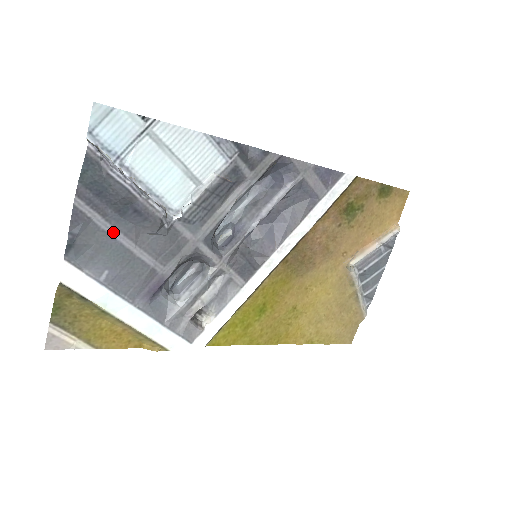
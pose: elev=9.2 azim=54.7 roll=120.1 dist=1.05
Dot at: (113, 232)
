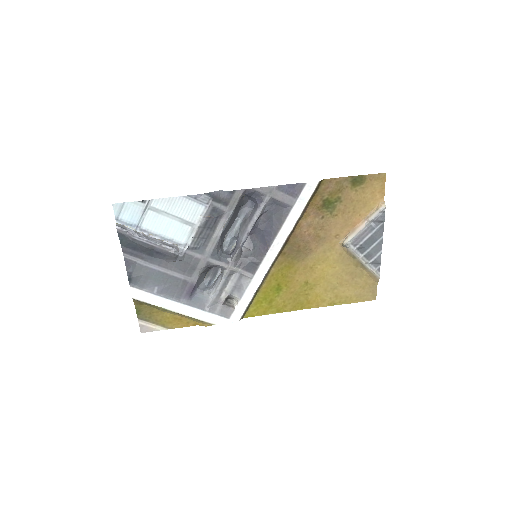
Dot at: (151, 266)
